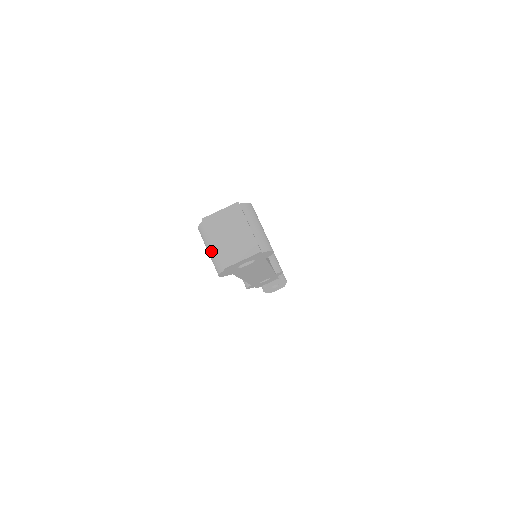
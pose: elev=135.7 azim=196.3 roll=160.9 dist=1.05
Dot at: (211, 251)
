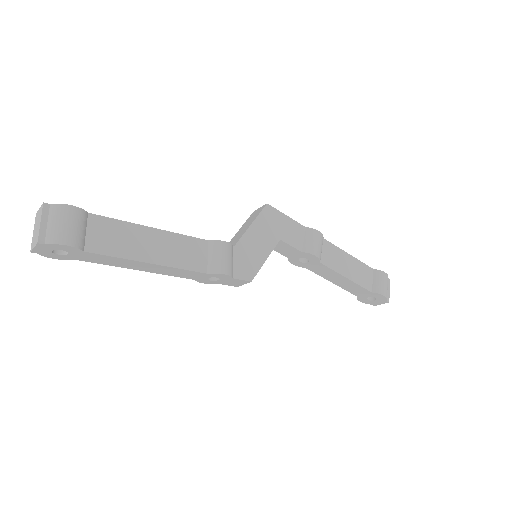
Dot at: occluded
